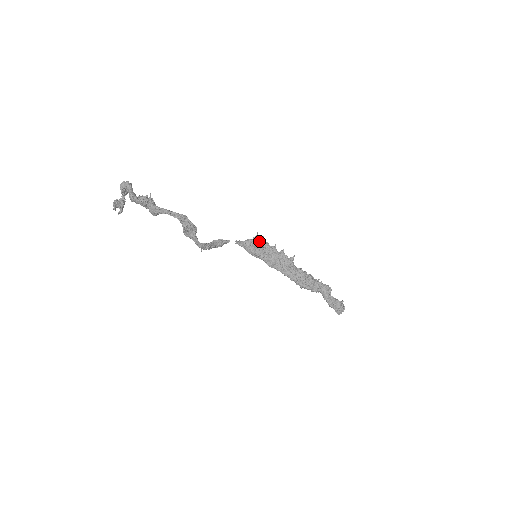
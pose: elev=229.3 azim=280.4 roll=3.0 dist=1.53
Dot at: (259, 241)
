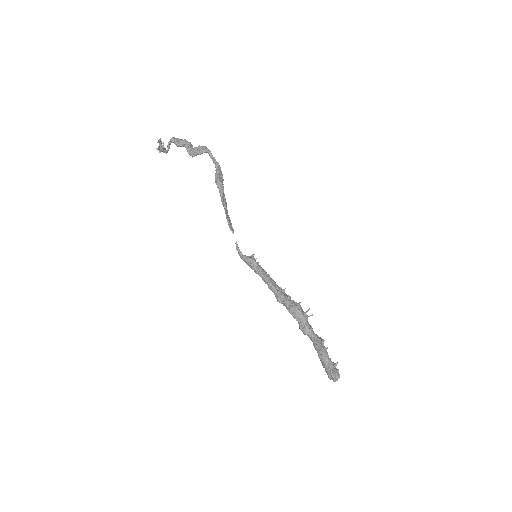
Dot at: occluded
